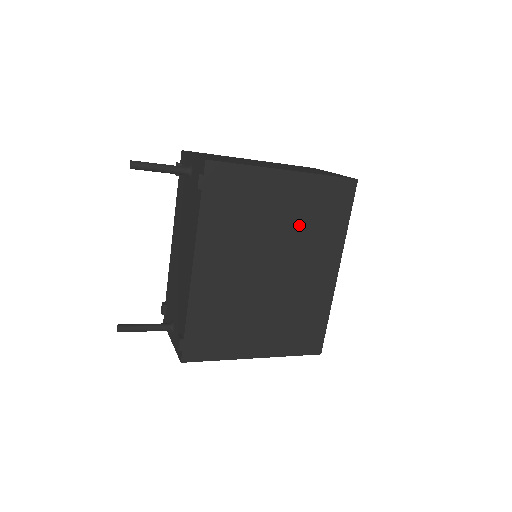
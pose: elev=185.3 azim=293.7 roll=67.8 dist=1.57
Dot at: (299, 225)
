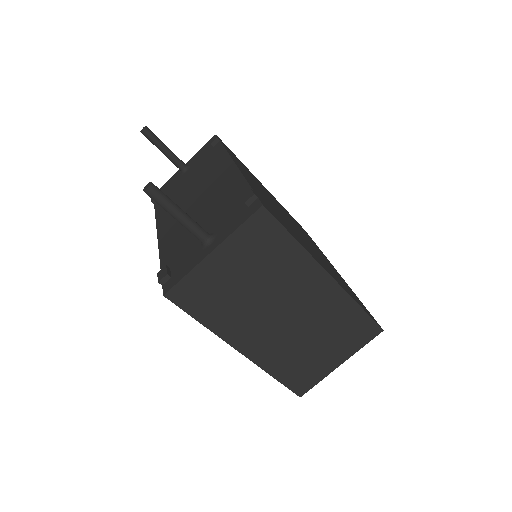
Dot at: occluded
